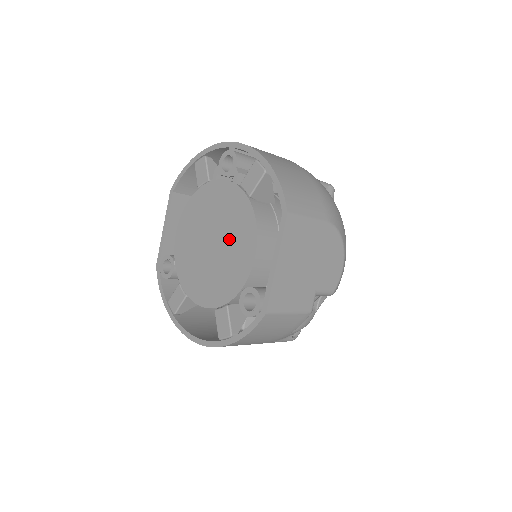
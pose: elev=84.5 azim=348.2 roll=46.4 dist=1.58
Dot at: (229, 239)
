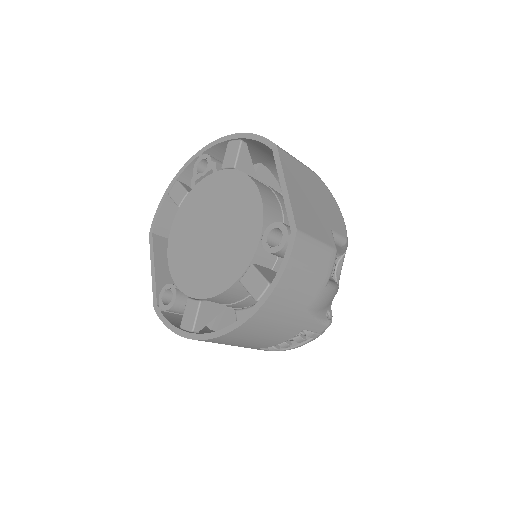
Dot at: (228, 212)
